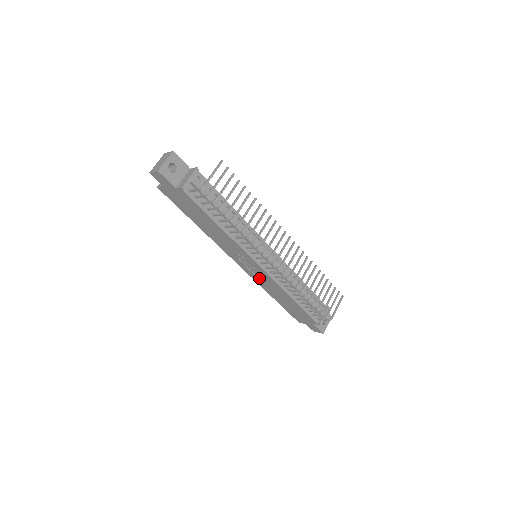
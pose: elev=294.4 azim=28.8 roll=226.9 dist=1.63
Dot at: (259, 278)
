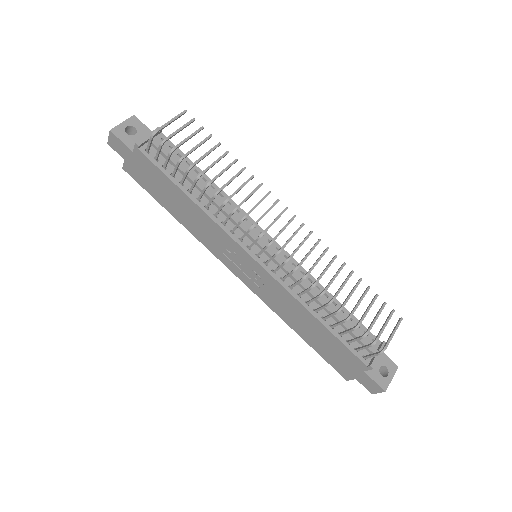
Dot at: (266, 293)
